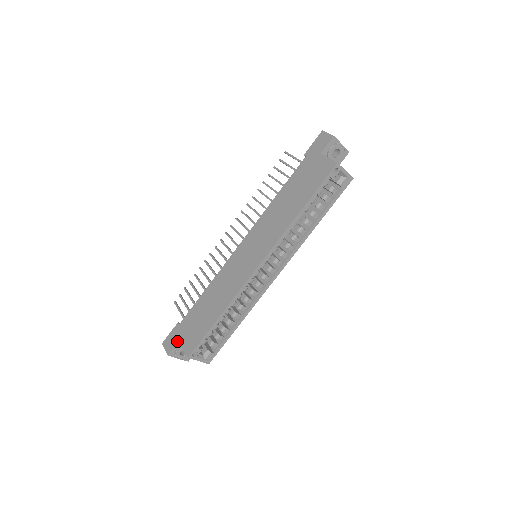
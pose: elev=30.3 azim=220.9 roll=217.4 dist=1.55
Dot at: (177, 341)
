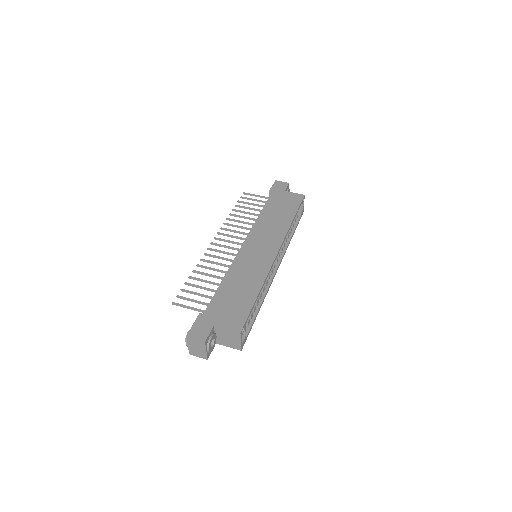
Dot at: (212, 326)
